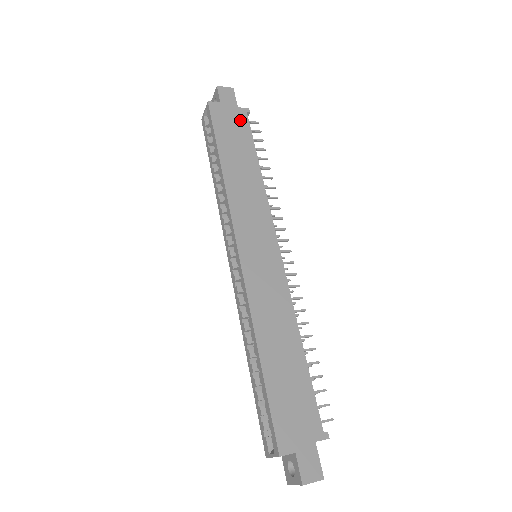
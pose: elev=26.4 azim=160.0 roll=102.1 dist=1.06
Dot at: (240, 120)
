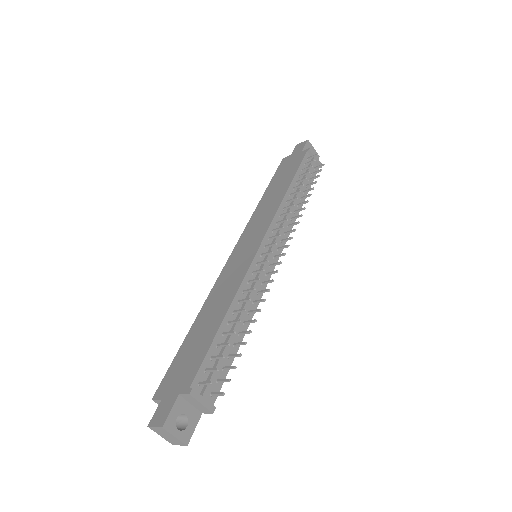
Dot at: (297, 159)
